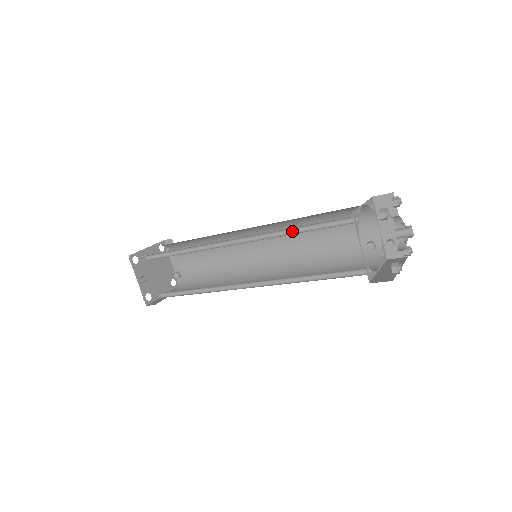
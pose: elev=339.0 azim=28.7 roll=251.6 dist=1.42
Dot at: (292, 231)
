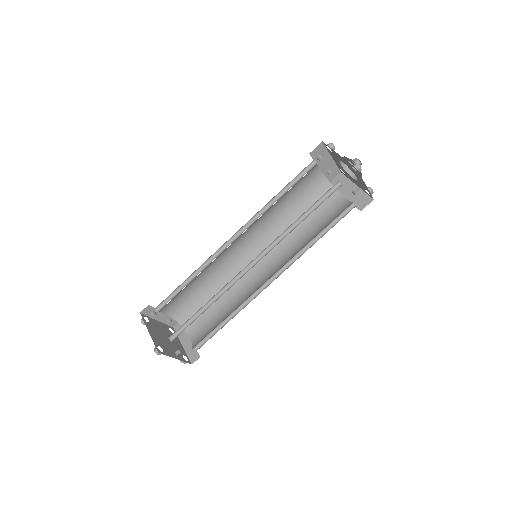
Dot at: (295, 222)
